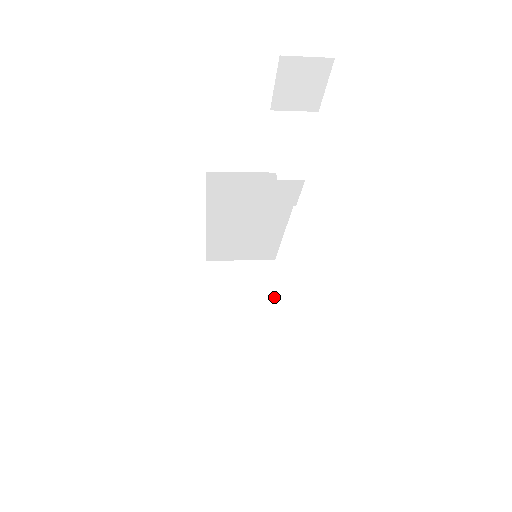
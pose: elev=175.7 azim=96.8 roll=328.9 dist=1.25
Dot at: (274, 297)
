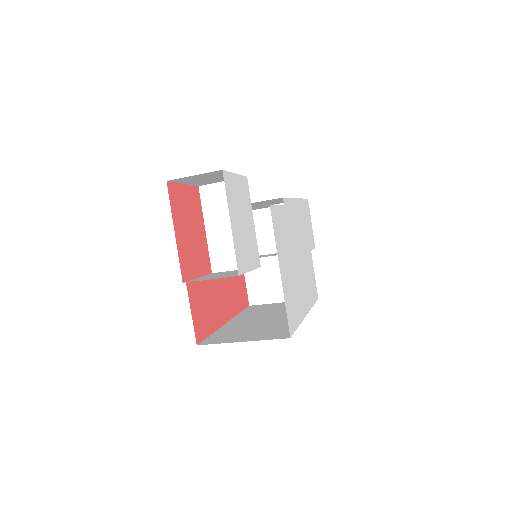
Dot at: occluded
